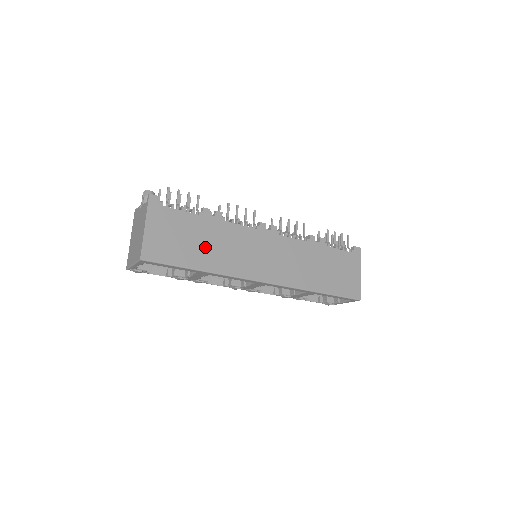
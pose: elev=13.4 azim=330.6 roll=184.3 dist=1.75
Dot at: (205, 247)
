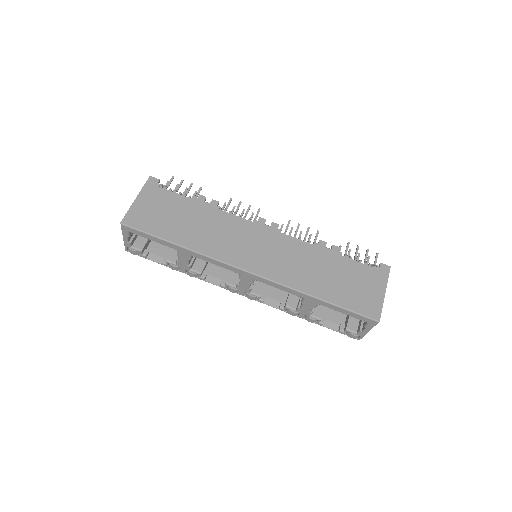
Dot at: (190, 226)
